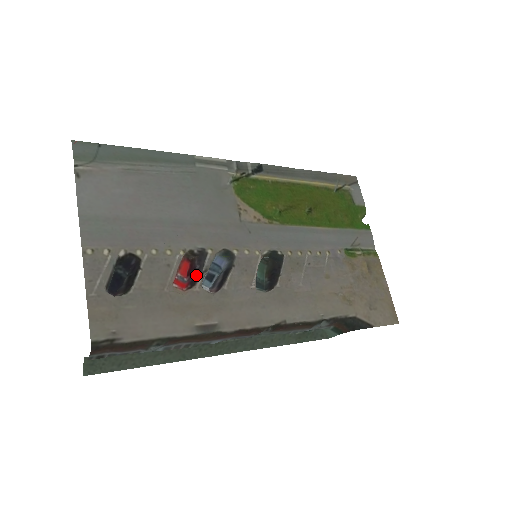
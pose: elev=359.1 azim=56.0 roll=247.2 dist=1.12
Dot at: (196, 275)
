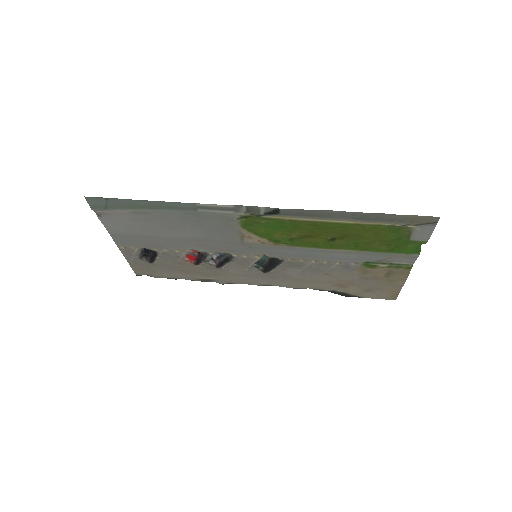
Dot at: (201, 259)
